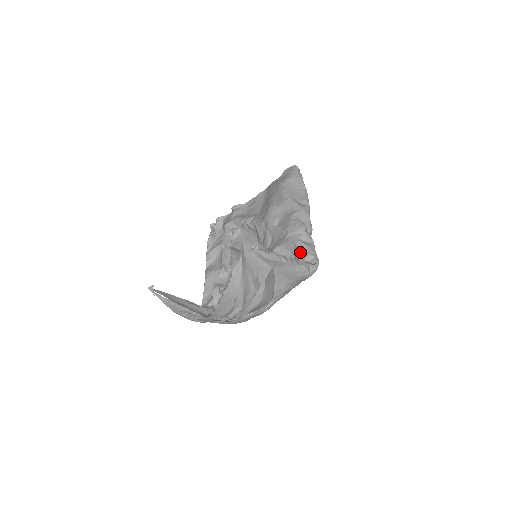
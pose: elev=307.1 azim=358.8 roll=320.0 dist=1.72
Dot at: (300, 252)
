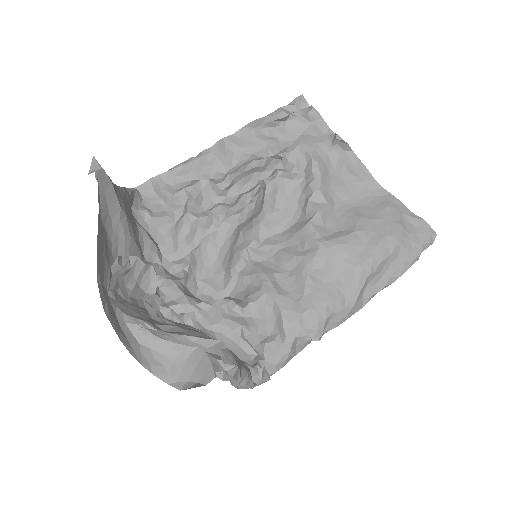
Dot at: (276, 349)
